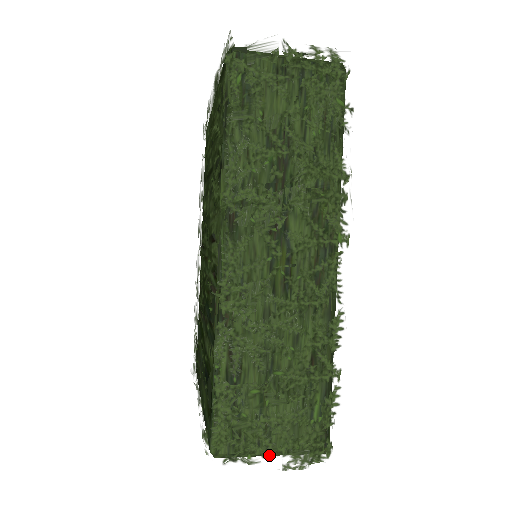
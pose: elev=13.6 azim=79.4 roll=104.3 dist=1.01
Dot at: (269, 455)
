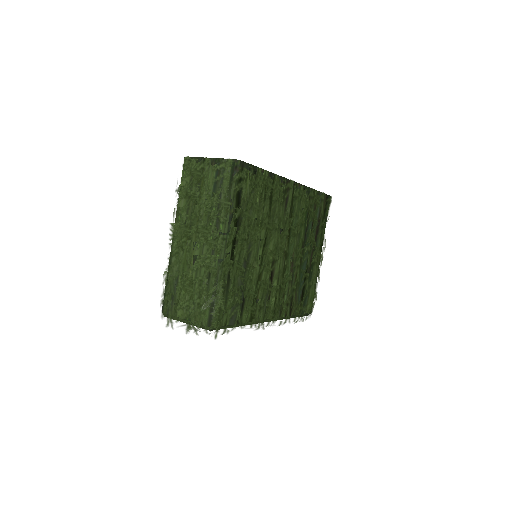
Dot at: occluded
